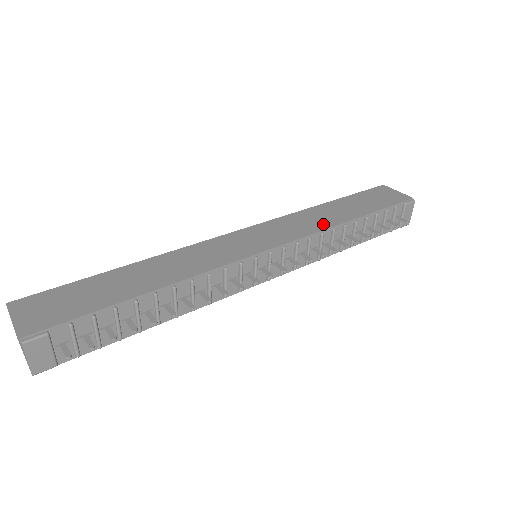
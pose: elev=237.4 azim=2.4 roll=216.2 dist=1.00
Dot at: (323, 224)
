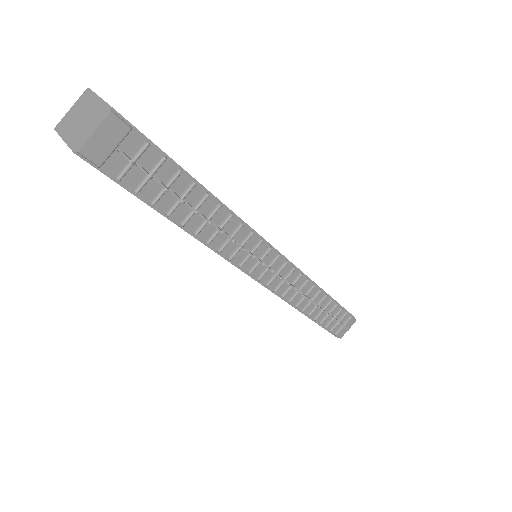
Dot at: occluded
